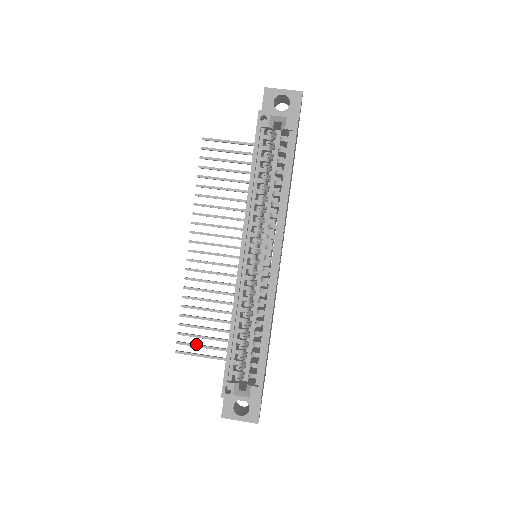
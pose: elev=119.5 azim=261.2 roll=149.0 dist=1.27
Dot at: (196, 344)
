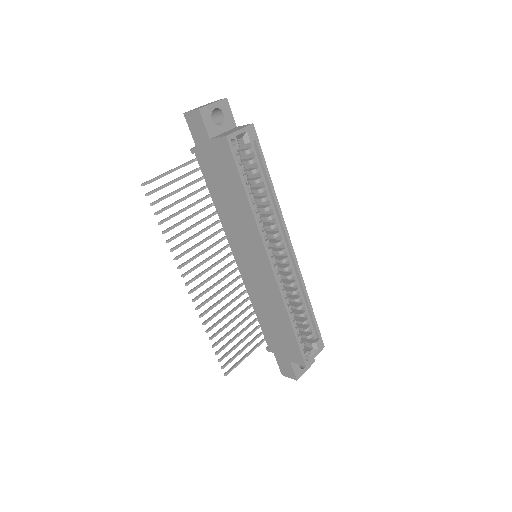
Dot at: (235, 355)
